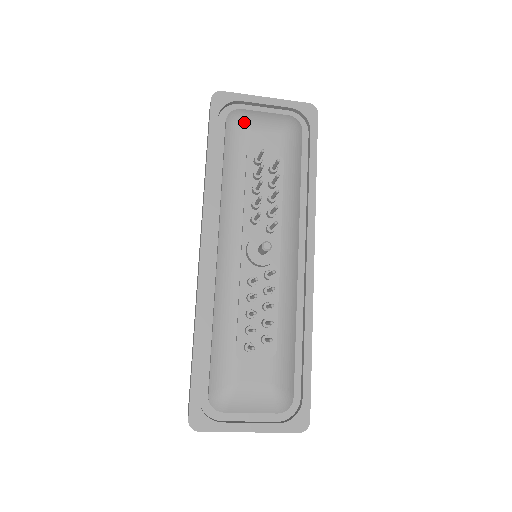
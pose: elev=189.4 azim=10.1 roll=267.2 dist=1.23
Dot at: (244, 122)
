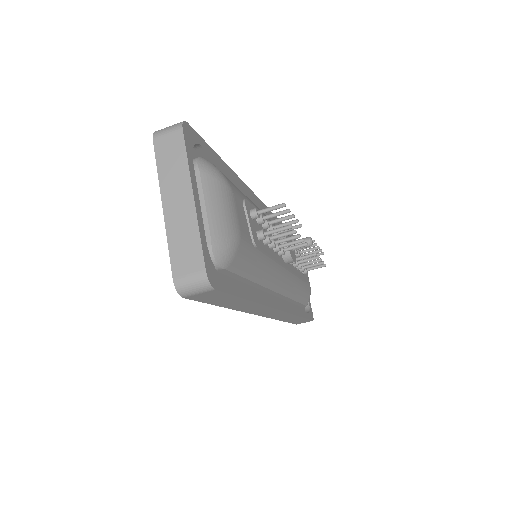
Dot at: occluded
